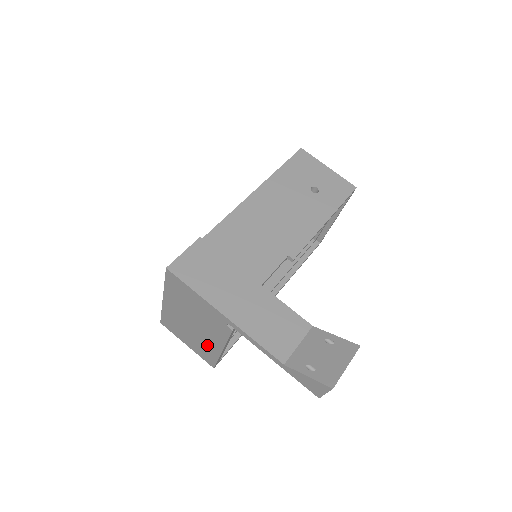
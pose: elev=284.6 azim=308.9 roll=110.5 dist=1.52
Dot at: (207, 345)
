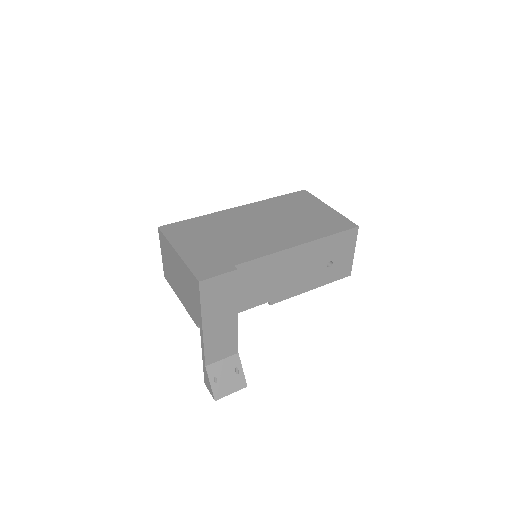
Dot at: (175, 284)
